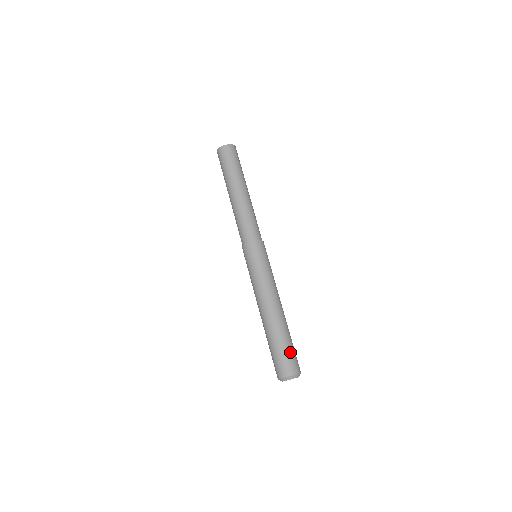
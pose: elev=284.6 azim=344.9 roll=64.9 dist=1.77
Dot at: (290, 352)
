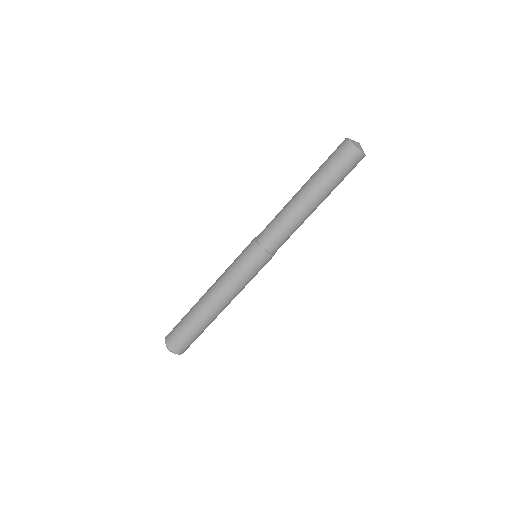
Dot at: (183, 335)
